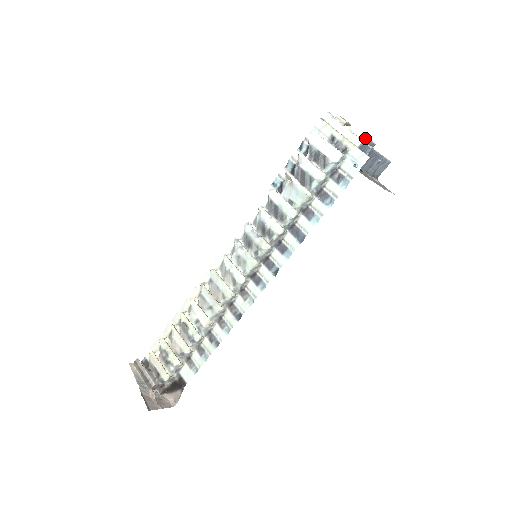
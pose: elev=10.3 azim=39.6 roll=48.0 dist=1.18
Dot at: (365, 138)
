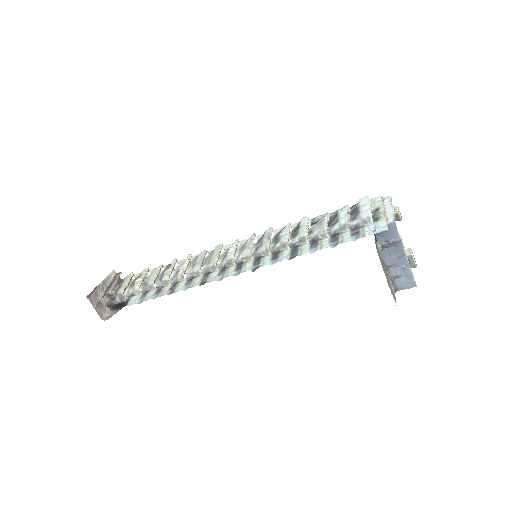
Dot at: (410, 251)
